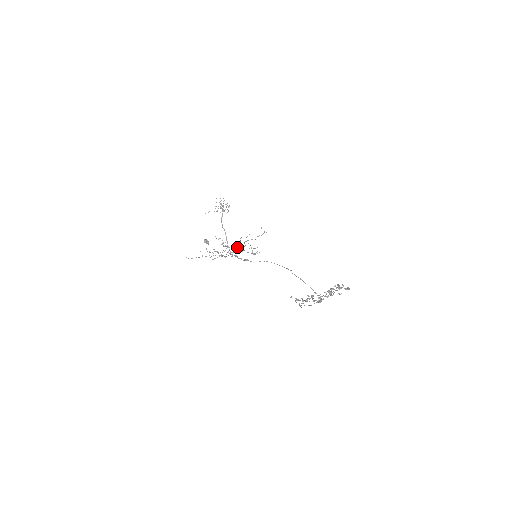
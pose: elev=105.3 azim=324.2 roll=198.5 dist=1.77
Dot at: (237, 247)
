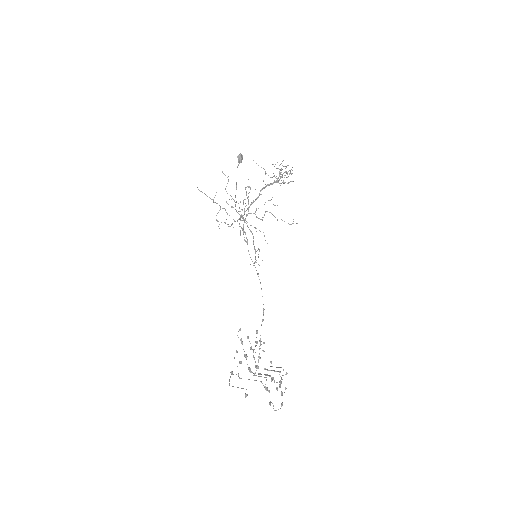
Dot at: (254, 213)
